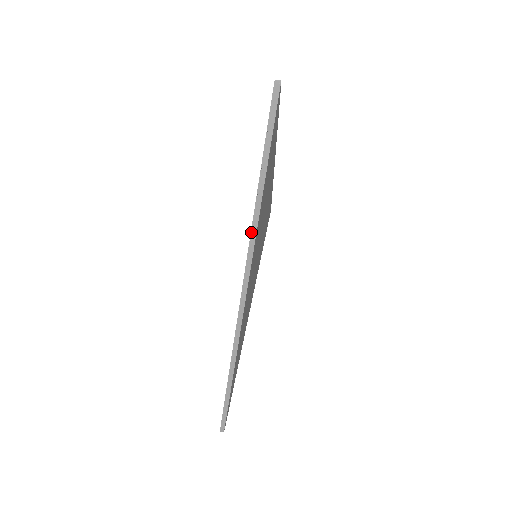
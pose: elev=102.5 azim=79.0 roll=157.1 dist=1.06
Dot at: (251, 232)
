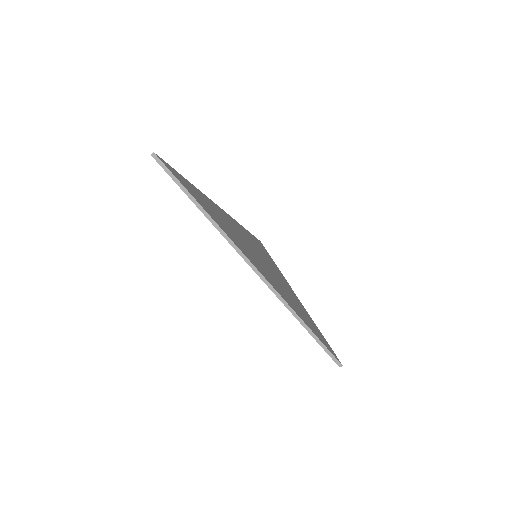
Dot at: (219, 231)
